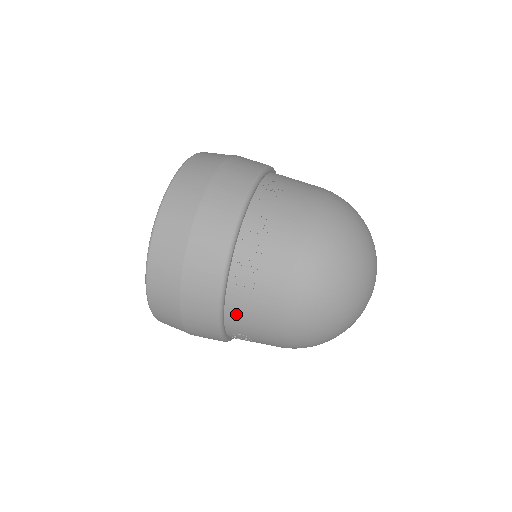
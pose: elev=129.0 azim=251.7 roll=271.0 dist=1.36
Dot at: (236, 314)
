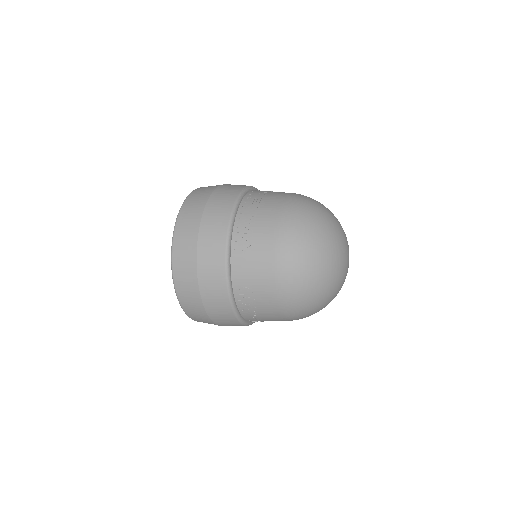
Dot at: (240, 260)
